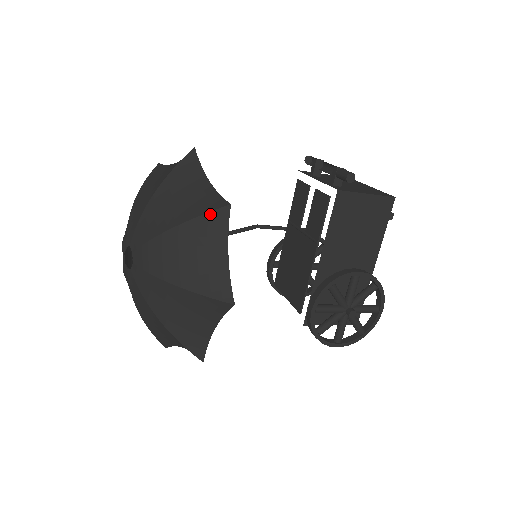
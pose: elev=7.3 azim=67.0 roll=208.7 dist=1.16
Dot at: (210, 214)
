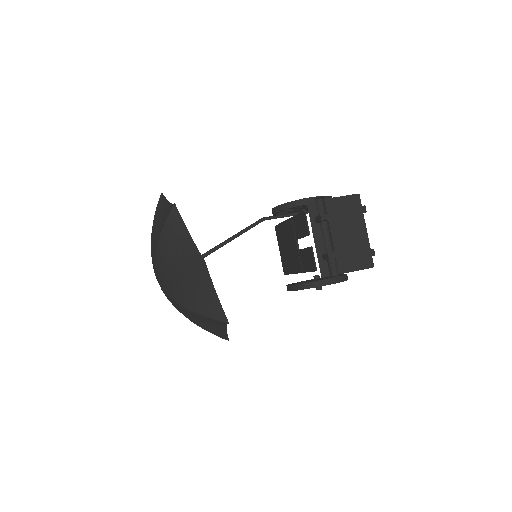
Dot at: (215, 320)
